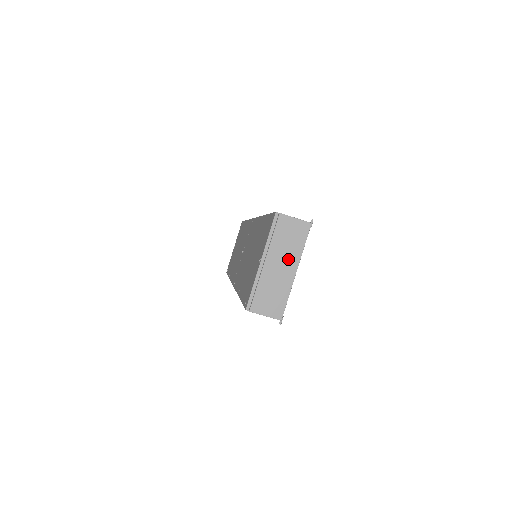
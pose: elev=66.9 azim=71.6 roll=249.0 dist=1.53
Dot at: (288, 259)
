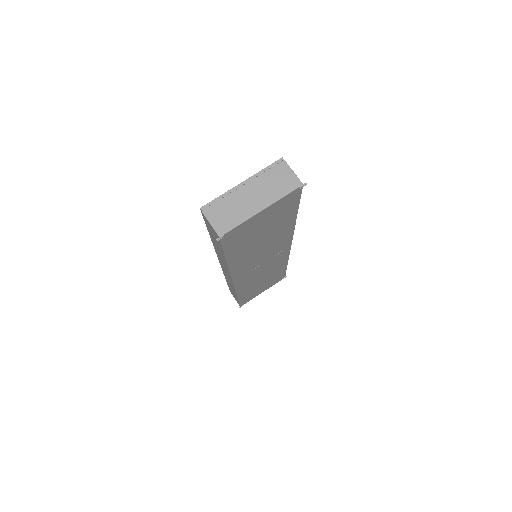
Dot at: (263, 196)
